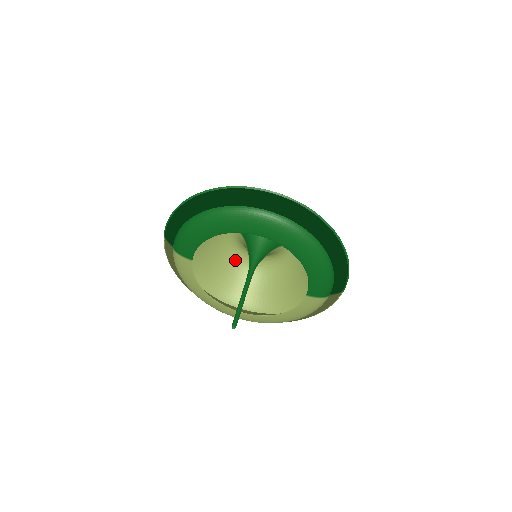
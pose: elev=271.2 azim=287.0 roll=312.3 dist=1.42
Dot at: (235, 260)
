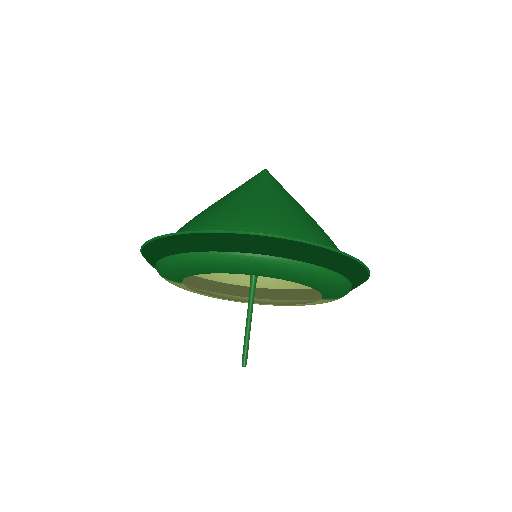
Dot at: occluded
